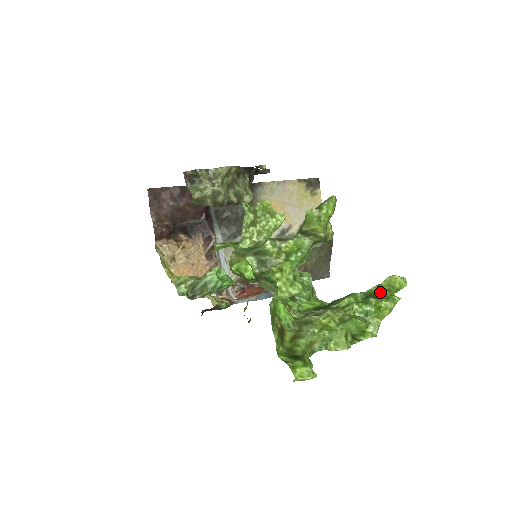
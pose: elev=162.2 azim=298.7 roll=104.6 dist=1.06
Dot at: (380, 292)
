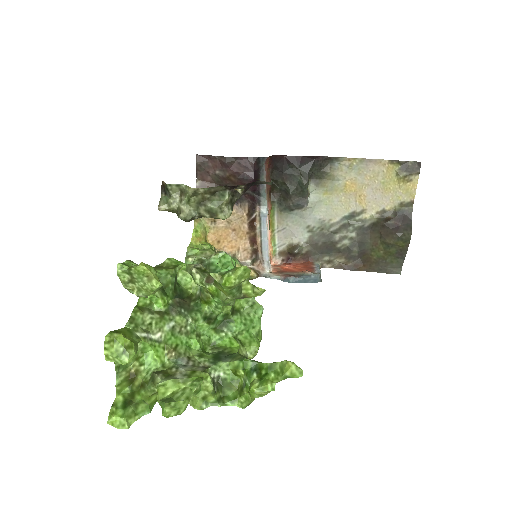
Dot at: (267, 372)
